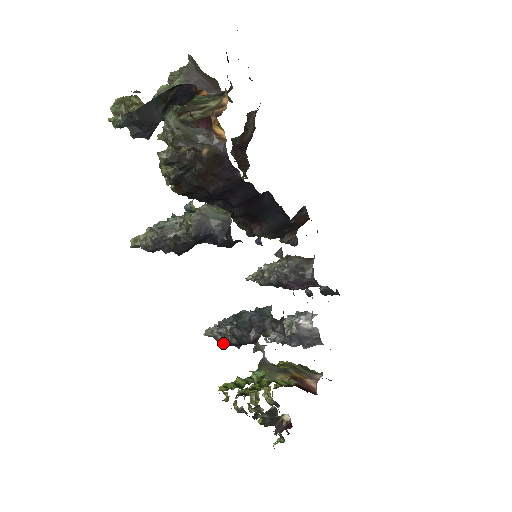
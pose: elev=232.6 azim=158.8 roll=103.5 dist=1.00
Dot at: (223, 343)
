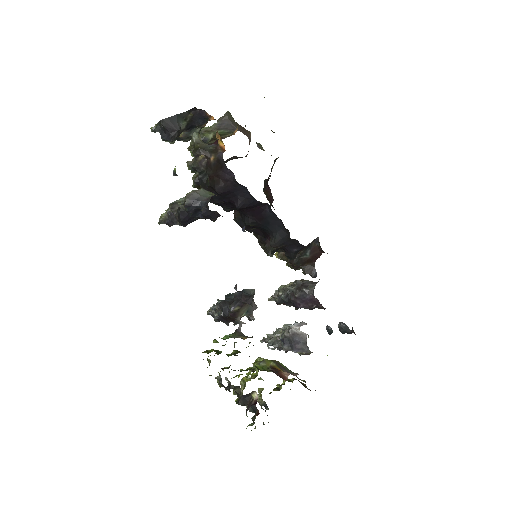
Dot at: (215, 318)
